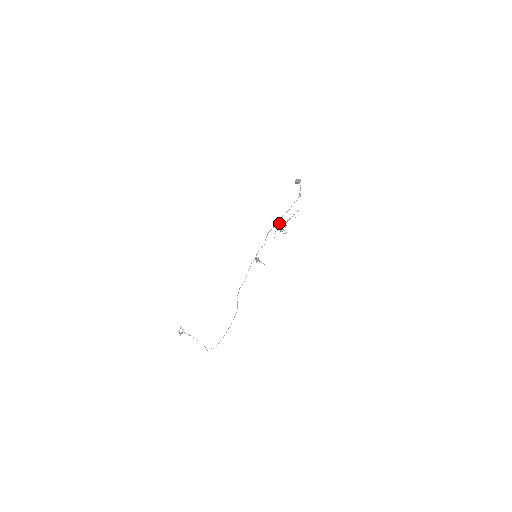
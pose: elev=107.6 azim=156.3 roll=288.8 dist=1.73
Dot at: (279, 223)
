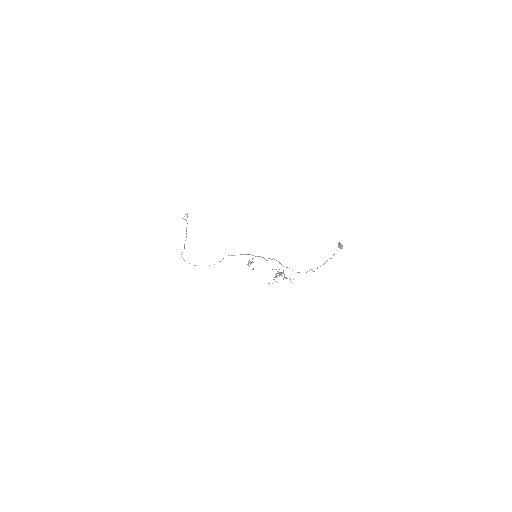
Dot at: occluded
